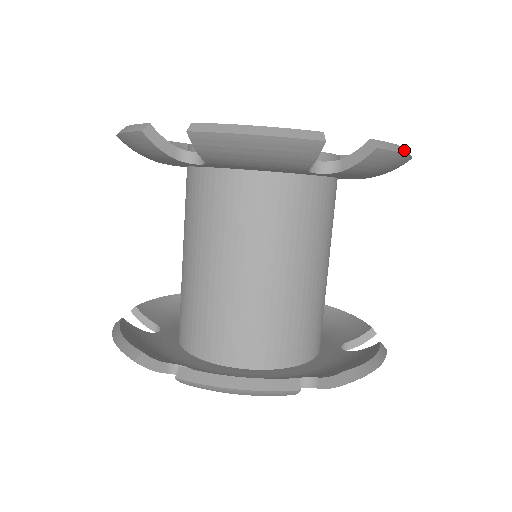
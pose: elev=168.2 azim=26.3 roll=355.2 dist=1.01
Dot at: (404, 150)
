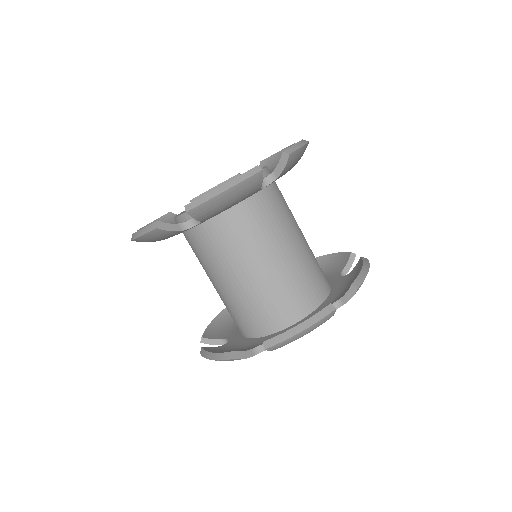
Dot at: (226, 186)
